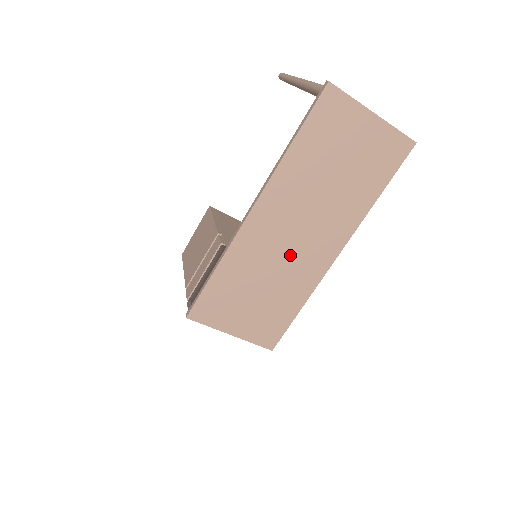
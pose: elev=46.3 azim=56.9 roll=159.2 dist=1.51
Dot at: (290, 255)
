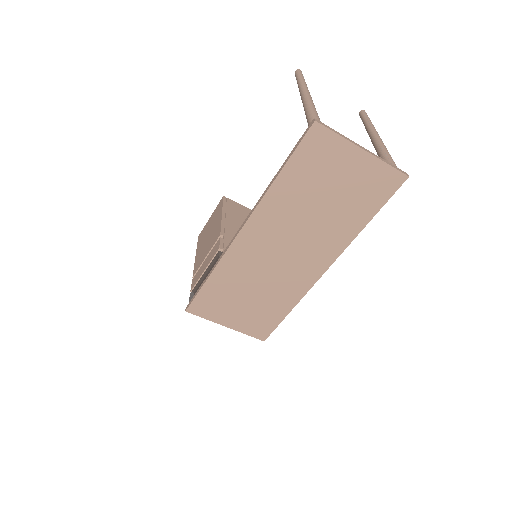
Dot at: (279, 268)
